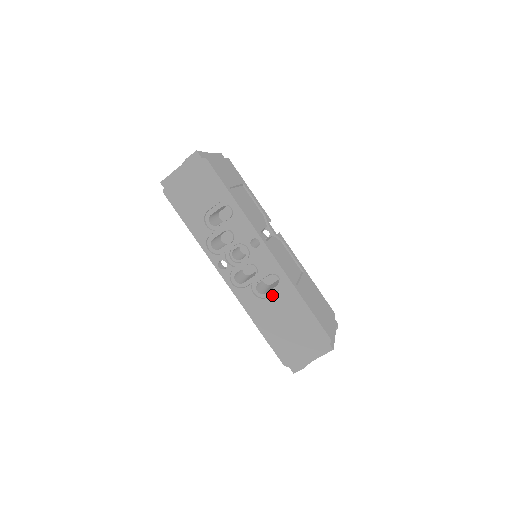
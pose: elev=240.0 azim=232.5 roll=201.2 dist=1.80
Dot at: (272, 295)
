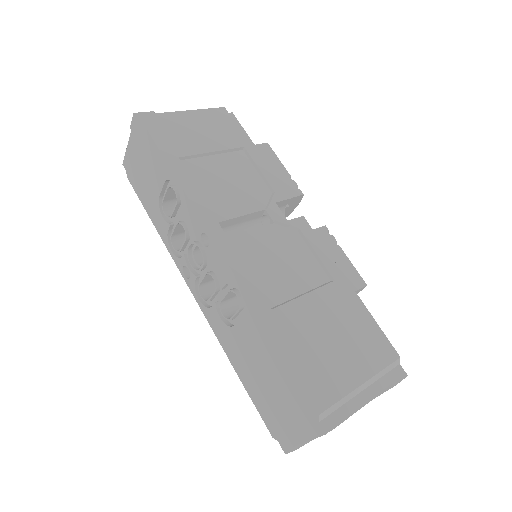
Dot at: (237, 322)
